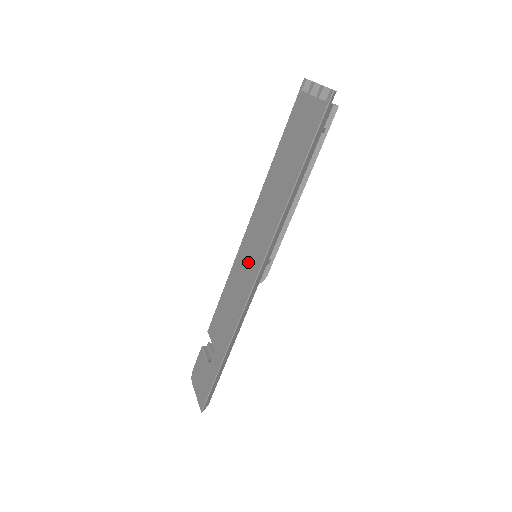
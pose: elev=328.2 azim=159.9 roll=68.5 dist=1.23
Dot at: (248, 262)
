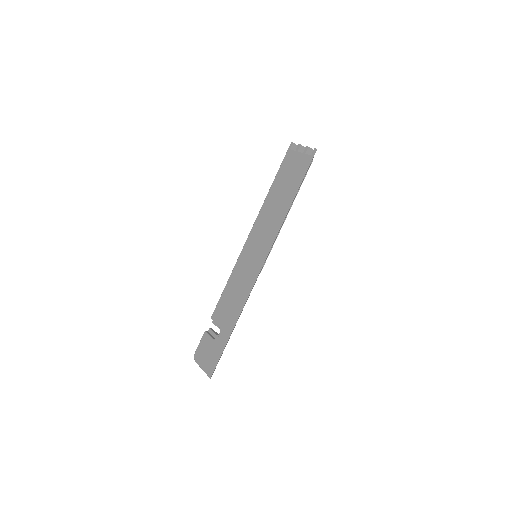
Dot at: (252, 259)
